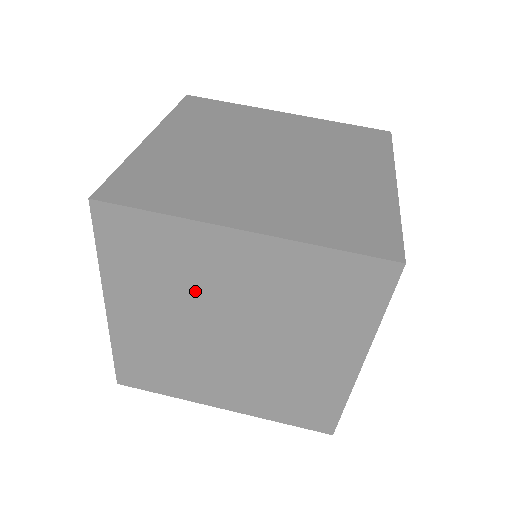
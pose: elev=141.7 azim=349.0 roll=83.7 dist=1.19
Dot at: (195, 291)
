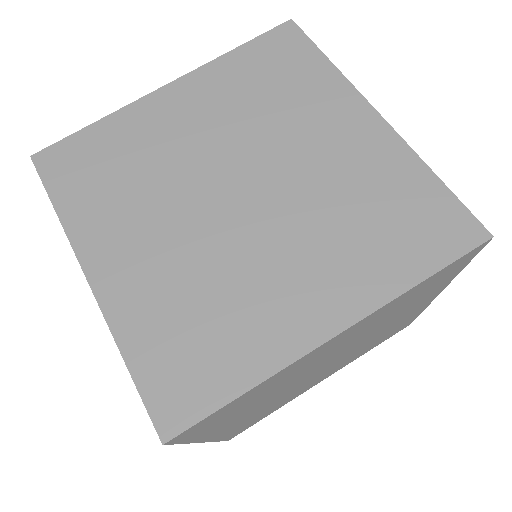
Dot at: (291, 380)
